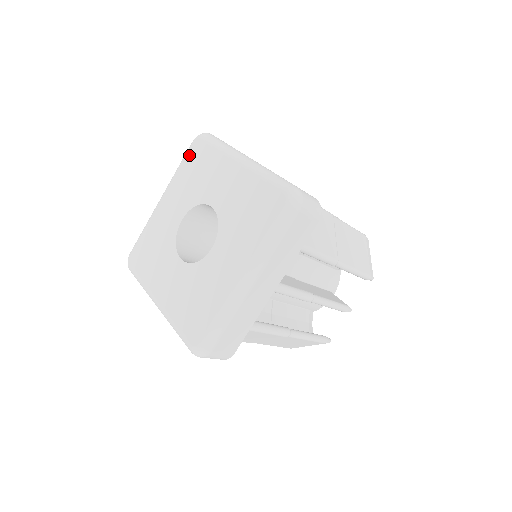
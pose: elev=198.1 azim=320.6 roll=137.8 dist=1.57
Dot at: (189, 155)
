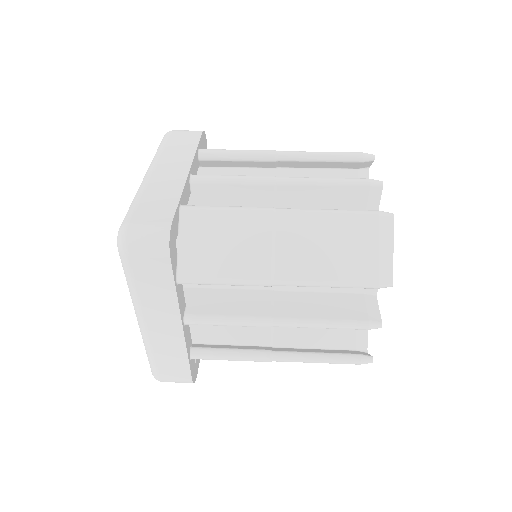
Dot at: occluded
